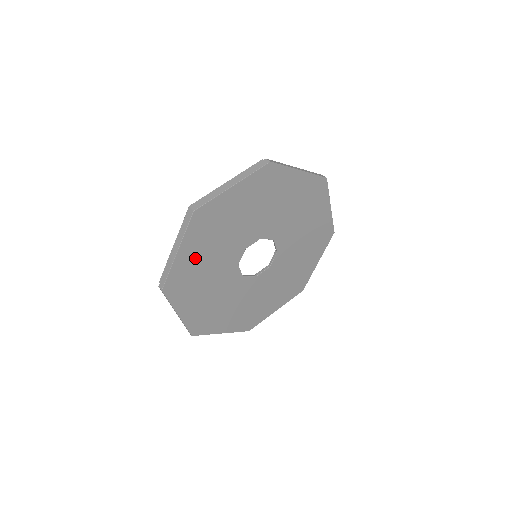
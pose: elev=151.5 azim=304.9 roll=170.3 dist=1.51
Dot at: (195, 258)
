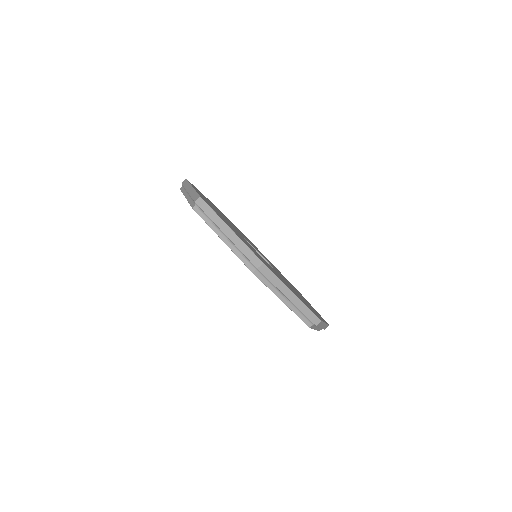
Dot at: occluded
